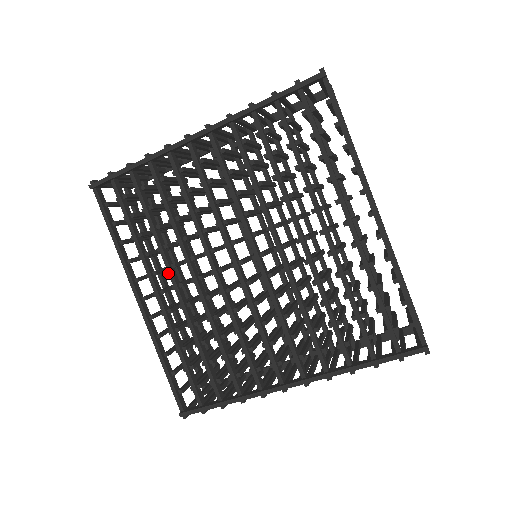
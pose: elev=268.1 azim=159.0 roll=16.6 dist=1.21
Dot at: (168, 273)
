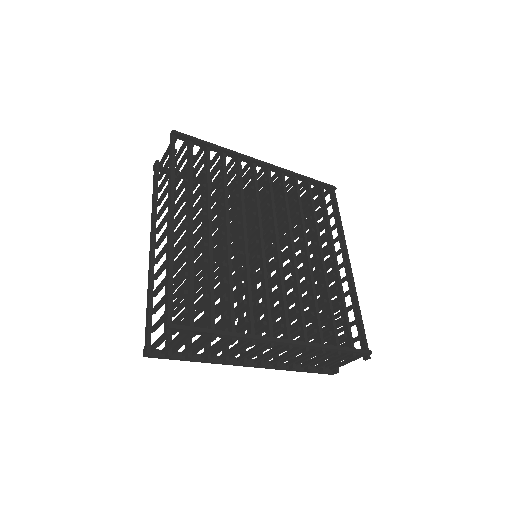
Dot at: (208, 216)
